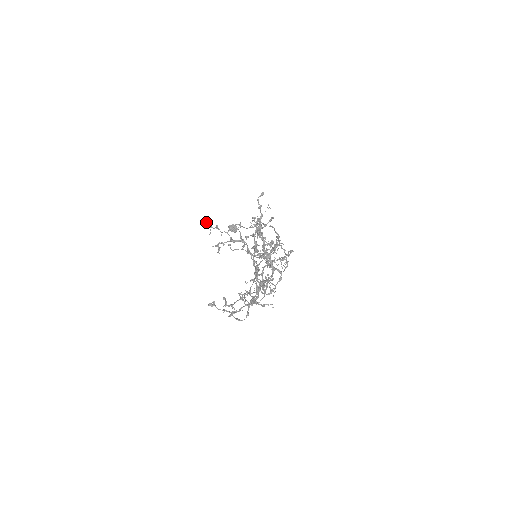
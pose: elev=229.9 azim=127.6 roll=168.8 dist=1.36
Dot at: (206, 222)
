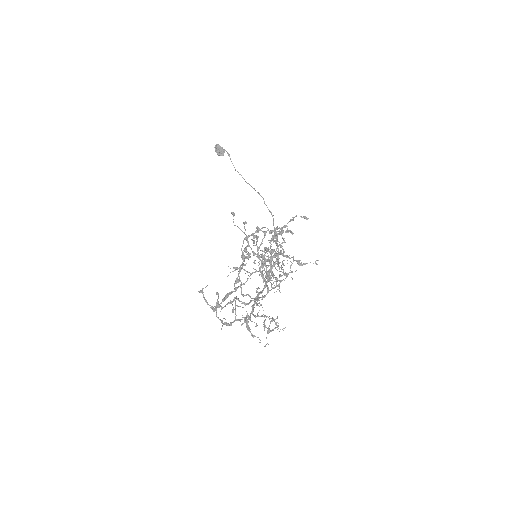
Dot at: (268, 249)
